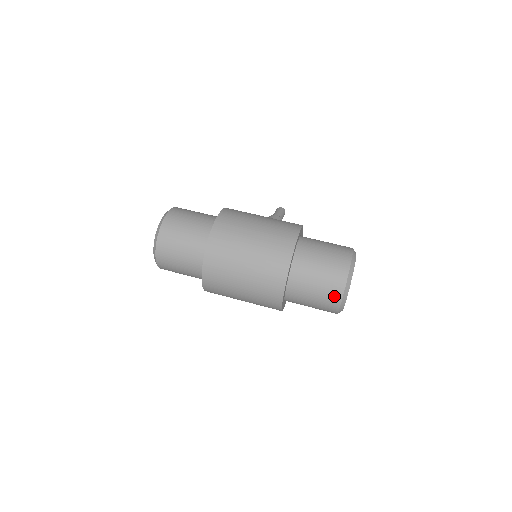
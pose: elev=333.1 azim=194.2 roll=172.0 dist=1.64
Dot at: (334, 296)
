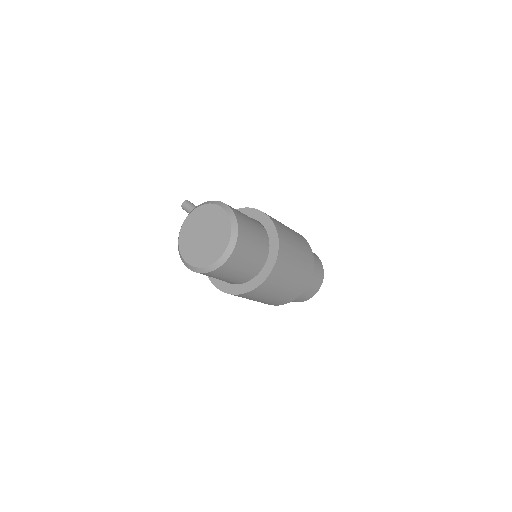
Dot at: (317, 288)
